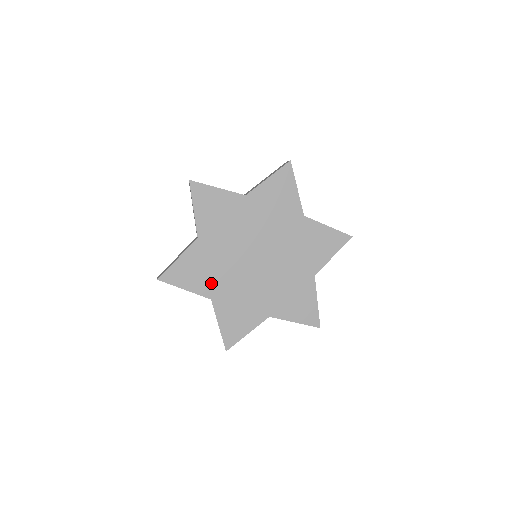
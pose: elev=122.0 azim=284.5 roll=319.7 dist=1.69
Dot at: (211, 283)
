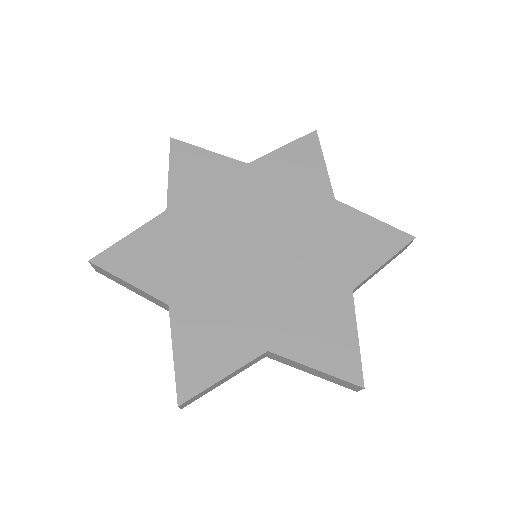
Dot at: (174, 278)
